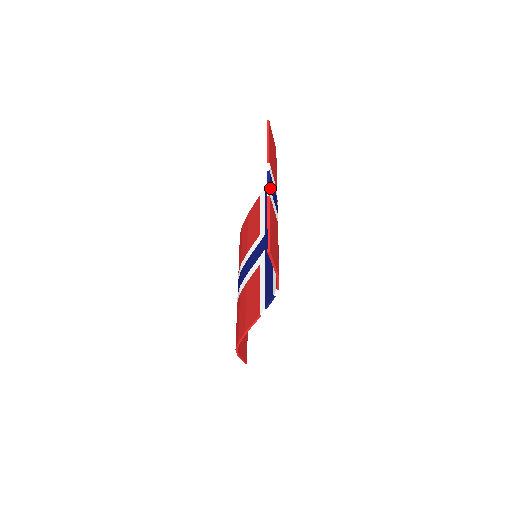
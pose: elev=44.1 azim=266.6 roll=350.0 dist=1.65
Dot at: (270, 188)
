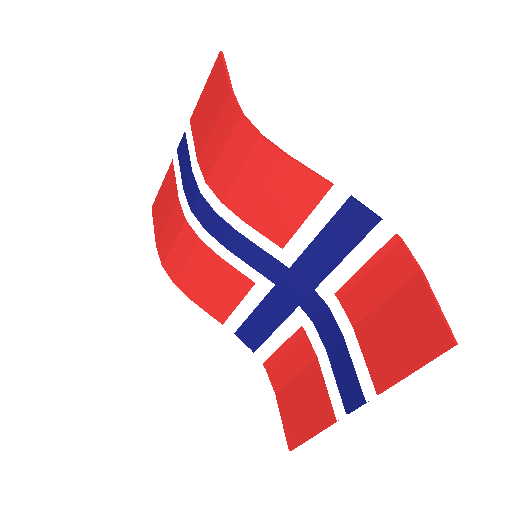
Dot at: (348, 408)
